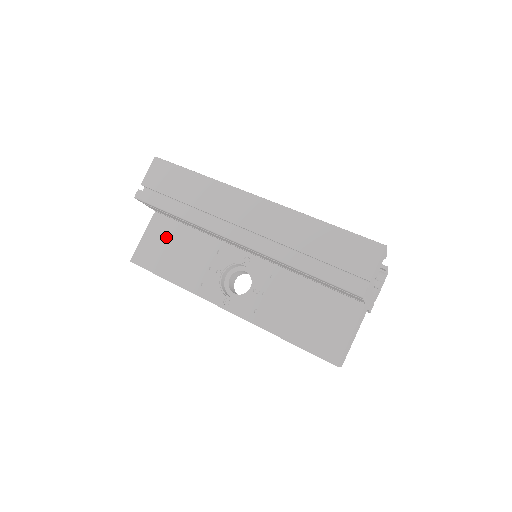
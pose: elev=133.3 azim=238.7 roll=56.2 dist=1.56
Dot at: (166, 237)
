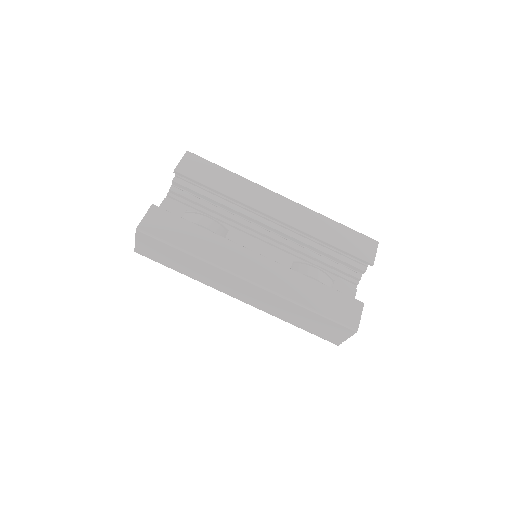
Dot at: occluded
